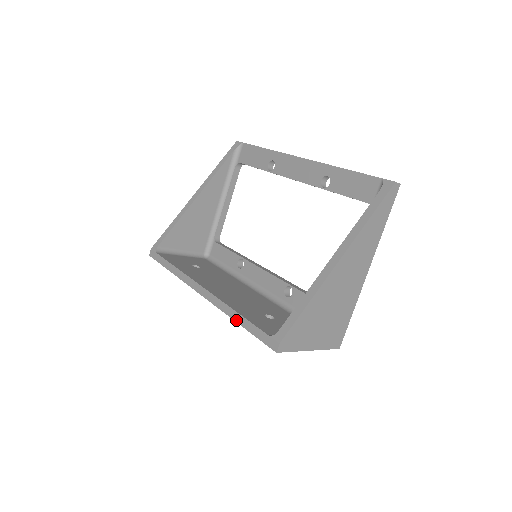
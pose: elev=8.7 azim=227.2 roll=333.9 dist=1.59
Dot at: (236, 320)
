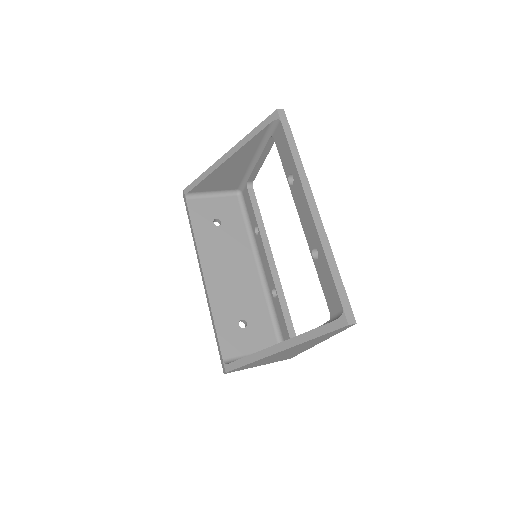
Dot at: (213, 325)
